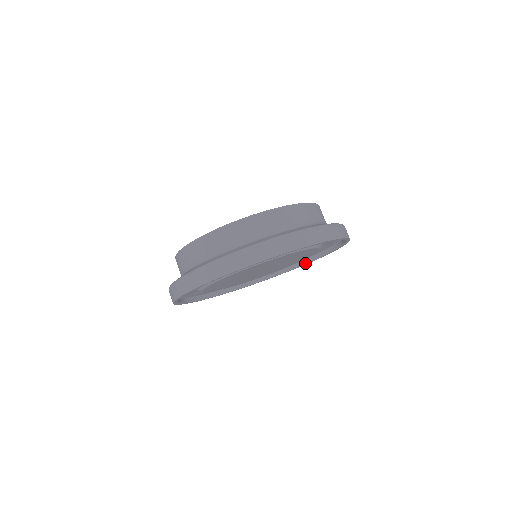
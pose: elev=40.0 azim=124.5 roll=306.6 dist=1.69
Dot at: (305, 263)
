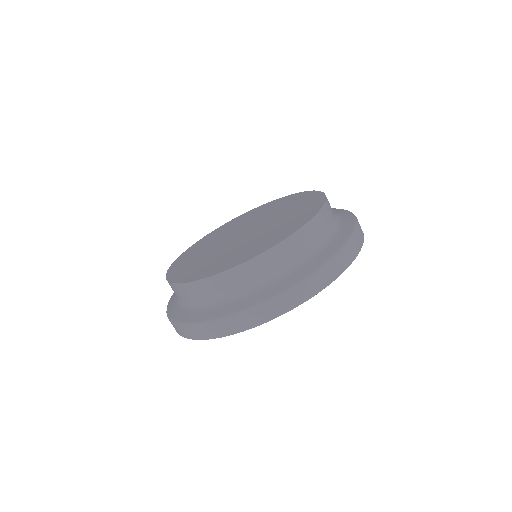
Dot at: occluded
